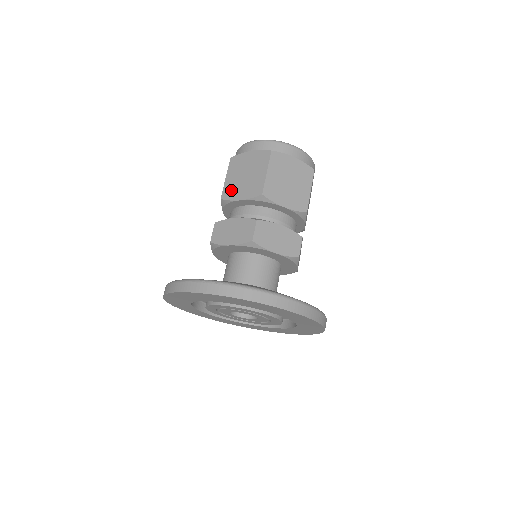
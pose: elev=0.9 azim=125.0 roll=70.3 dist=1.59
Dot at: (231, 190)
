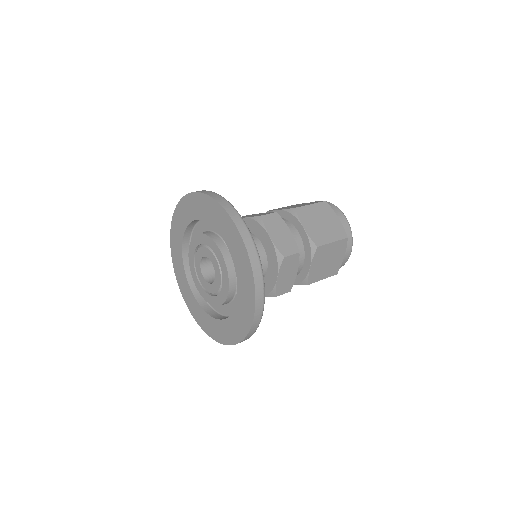
Dot at: occluded
